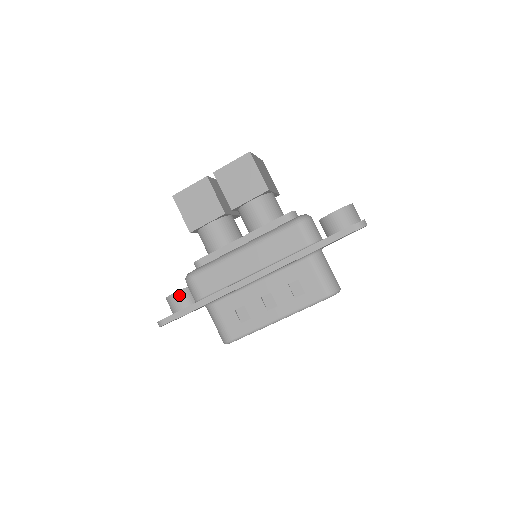
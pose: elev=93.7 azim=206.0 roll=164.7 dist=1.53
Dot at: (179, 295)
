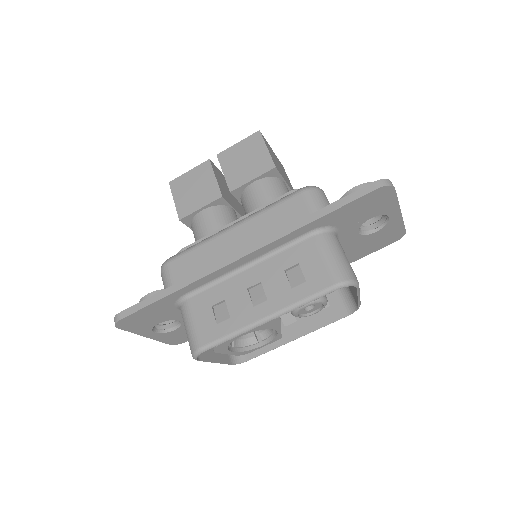
Dot at: occluded
